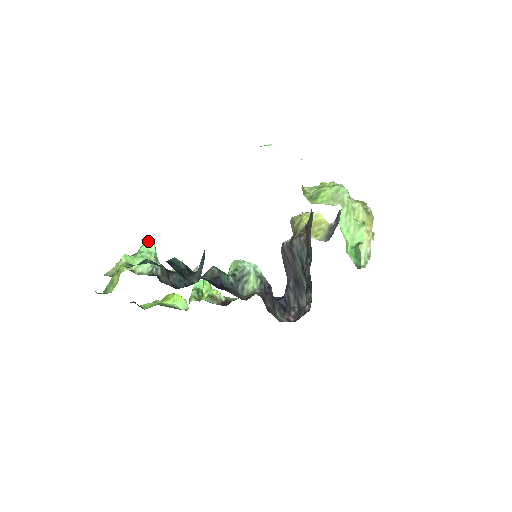
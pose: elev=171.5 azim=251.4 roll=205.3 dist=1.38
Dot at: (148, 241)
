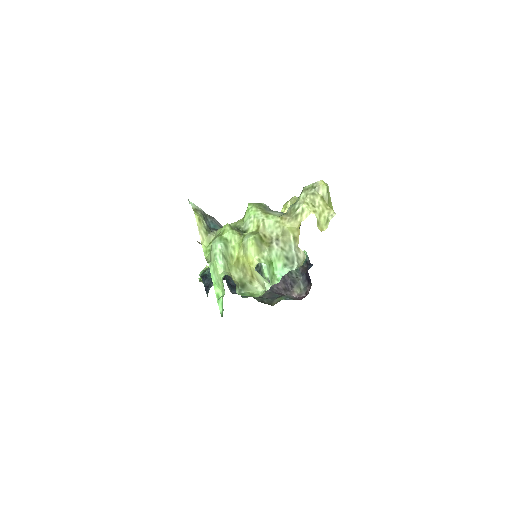
Dot at: occluded
